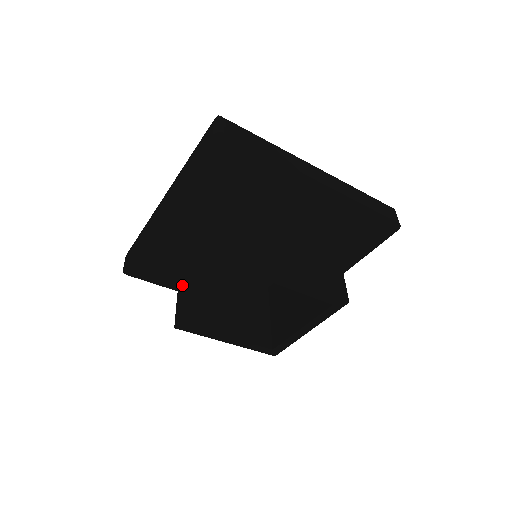
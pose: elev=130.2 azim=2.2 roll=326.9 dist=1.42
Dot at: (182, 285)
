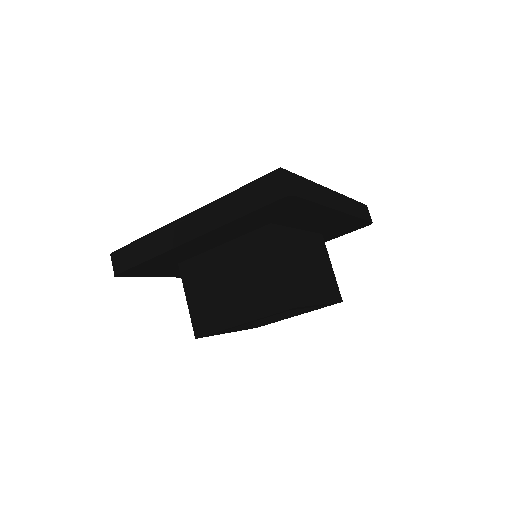
Dot at: (193, 294)
